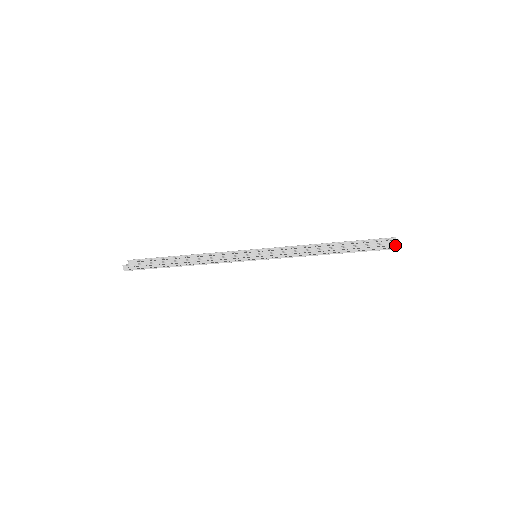
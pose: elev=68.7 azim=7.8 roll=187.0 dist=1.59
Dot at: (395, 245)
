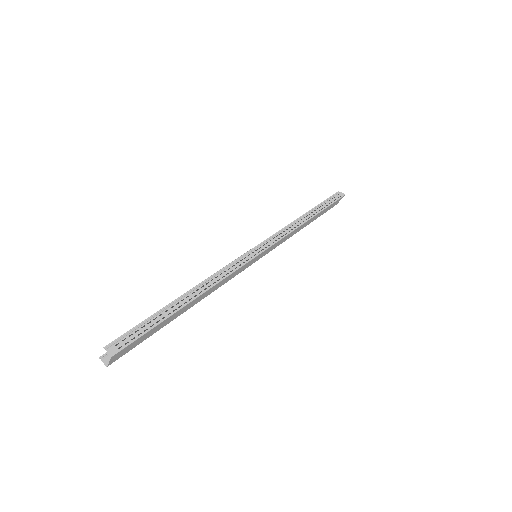
Dot at: (339, 194)
